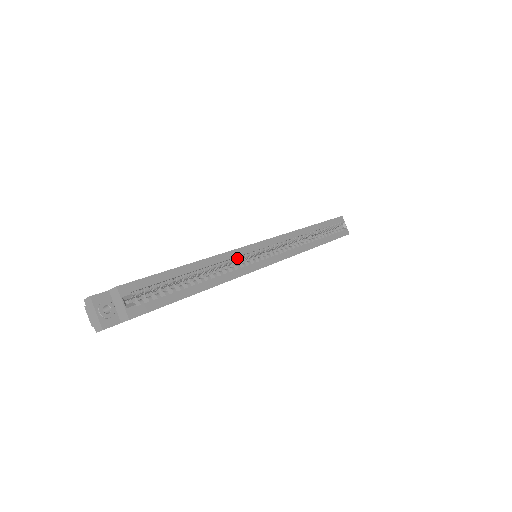
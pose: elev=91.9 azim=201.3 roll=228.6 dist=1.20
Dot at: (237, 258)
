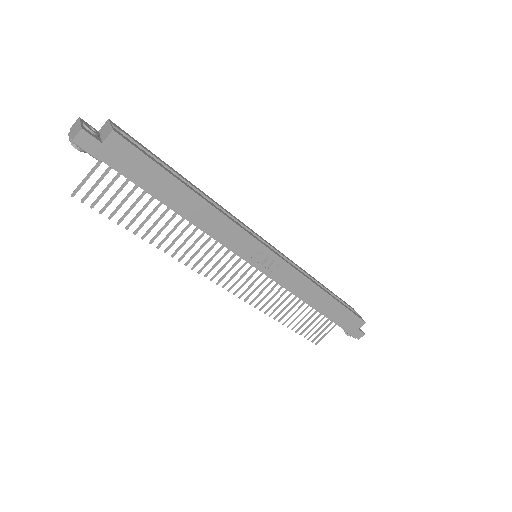
Dot at: occluded
